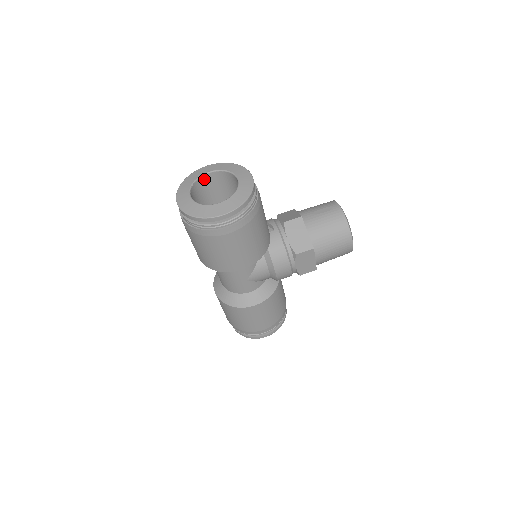
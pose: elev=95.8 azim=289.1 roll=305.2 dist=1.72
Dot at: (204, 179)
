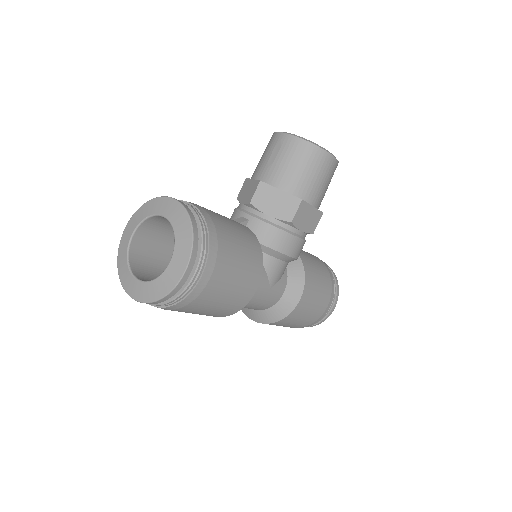
Dot at: (134, 246)
